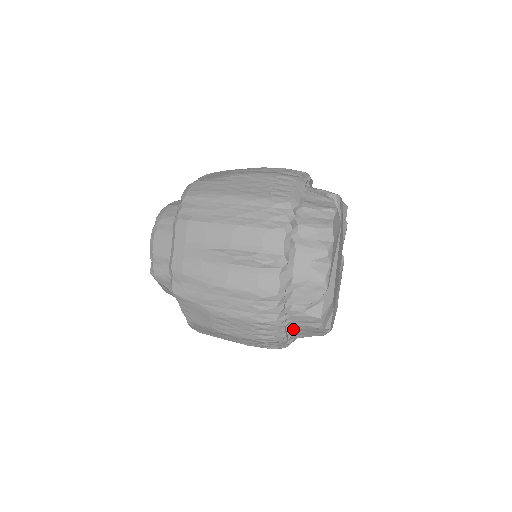
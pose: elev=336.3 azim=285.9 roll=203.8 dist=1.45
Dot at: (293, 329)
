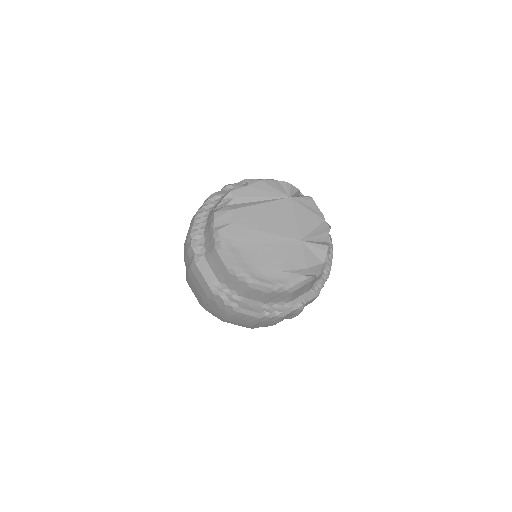
Dot at: (204, 234)
